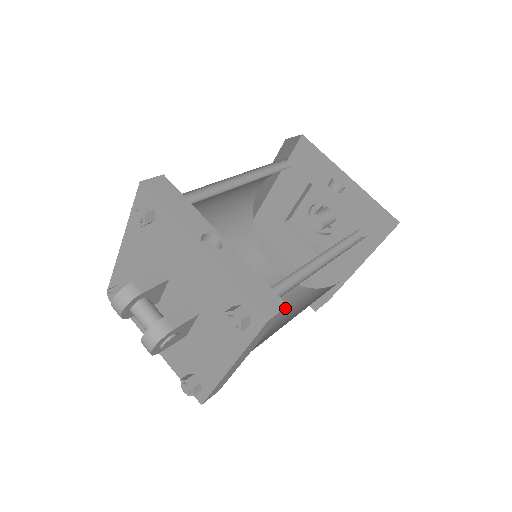
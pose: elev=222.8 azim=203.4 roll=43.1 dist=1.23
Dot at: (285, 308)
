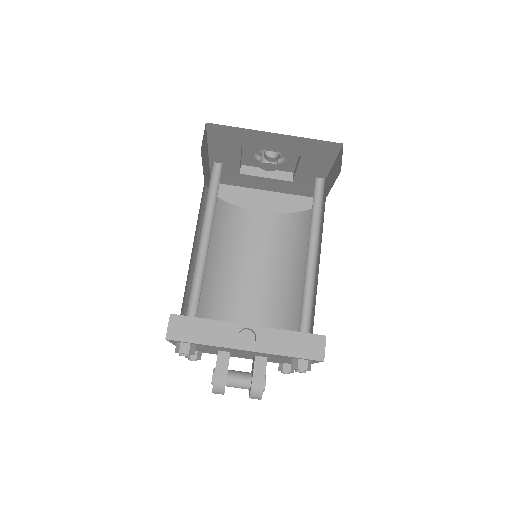
Dot at: (325, 338)
